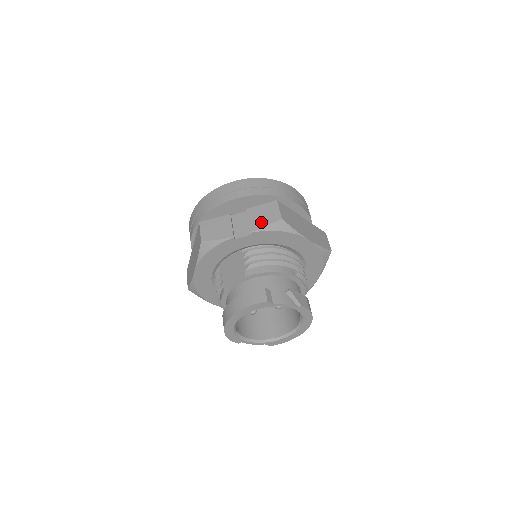
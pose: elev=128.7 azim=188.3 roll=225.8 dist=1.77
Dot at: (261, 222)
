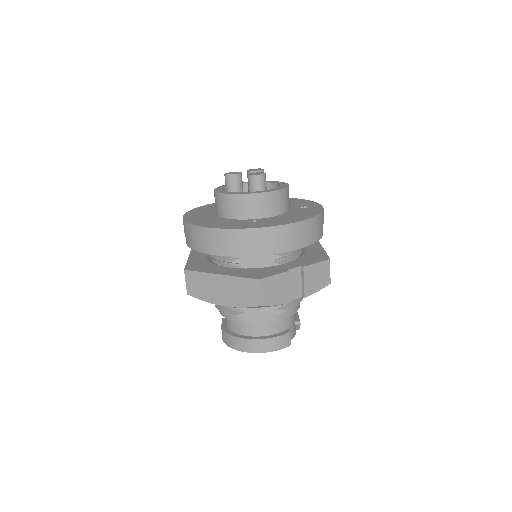
Dot at: (315, 286)
